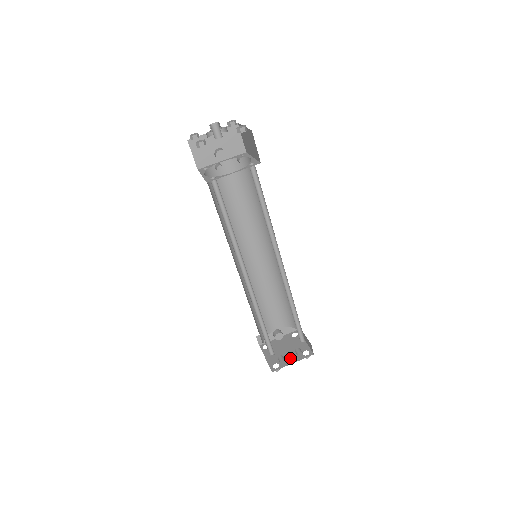
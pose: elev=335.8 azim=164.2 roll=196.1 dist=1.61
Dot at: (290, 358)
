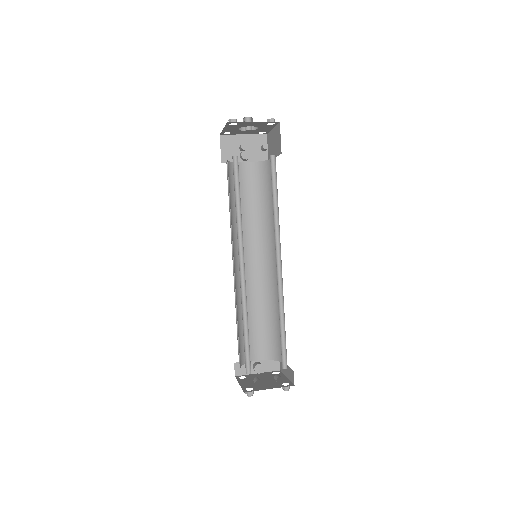
Dot at: (267, 385)
